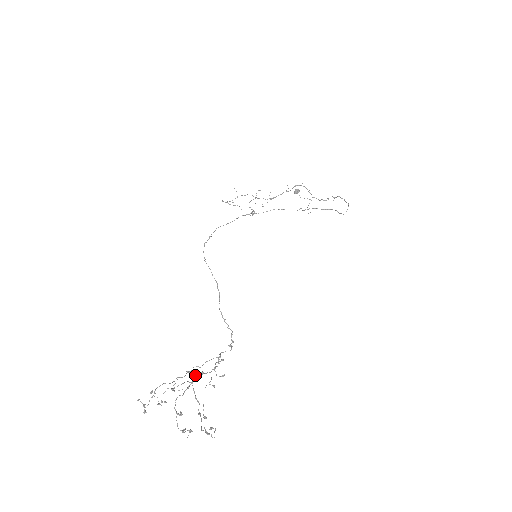
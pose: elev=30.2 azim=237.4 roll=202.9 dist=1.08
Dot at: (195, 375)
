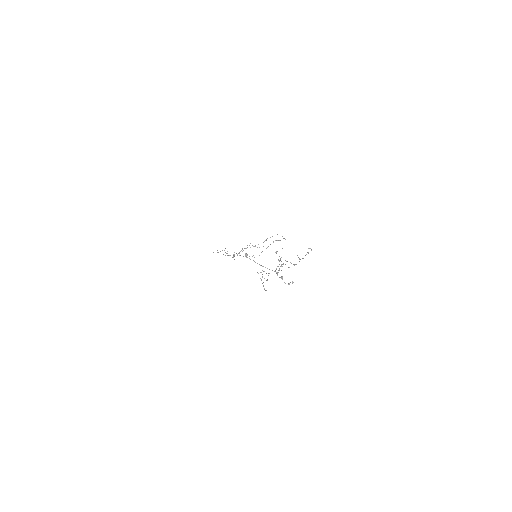
Dot at: (278, 259)
